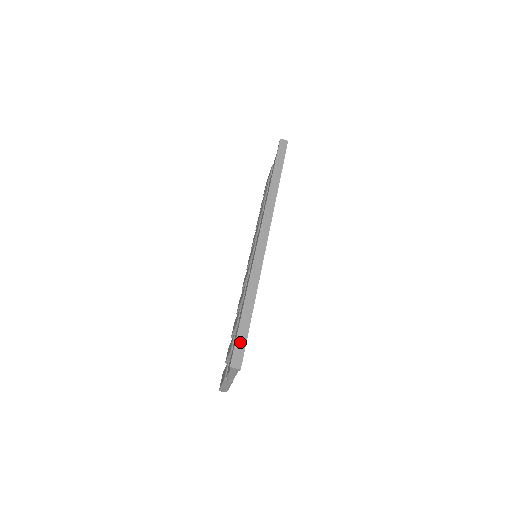
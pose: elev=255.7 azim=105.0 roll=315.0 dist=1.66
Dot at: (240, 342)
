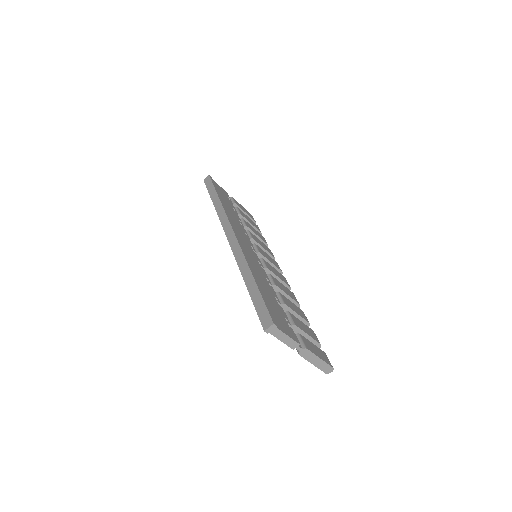
Dot at: (260, 308)
